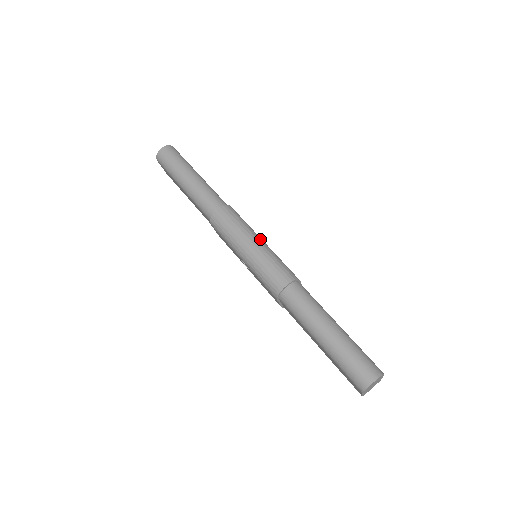
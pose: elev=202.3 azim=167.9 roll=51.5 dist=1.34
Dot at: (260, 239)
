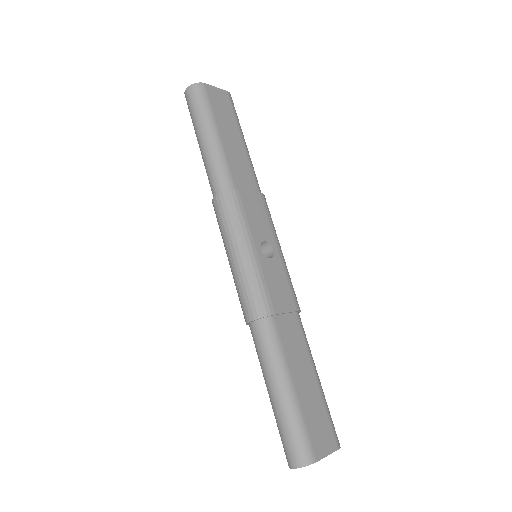
Dot at: (247, 249)
